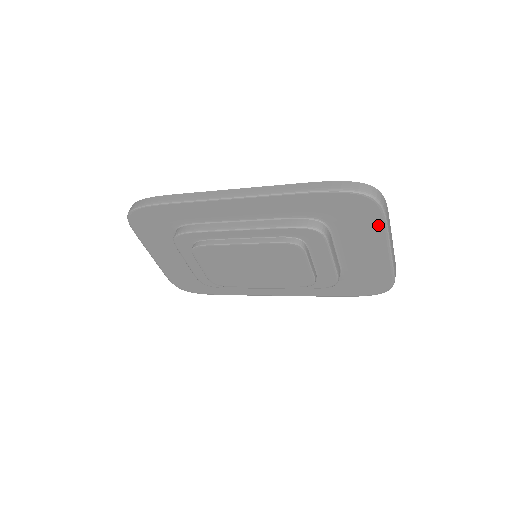
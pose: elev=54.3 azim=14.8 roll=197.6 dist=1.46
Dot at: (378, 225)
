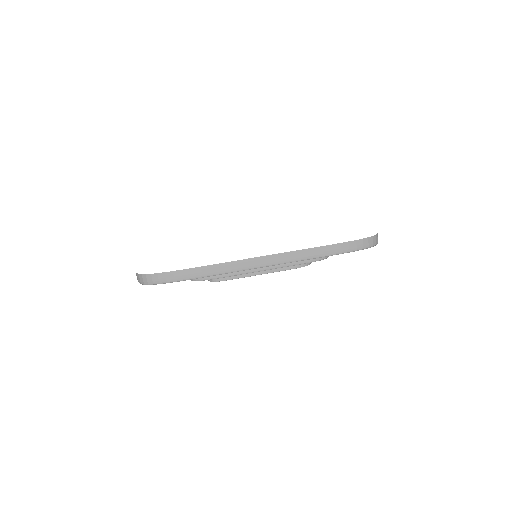
Dot at: occluded
